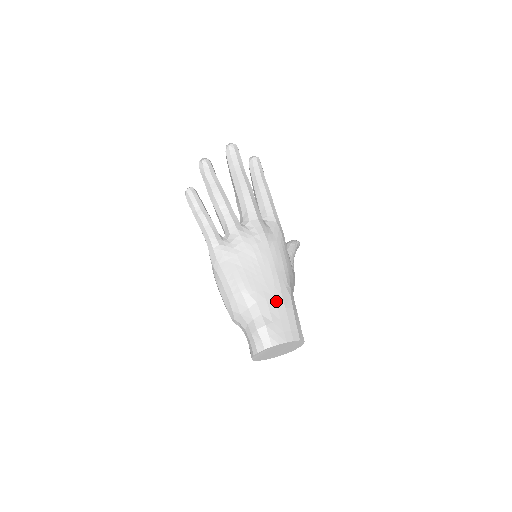
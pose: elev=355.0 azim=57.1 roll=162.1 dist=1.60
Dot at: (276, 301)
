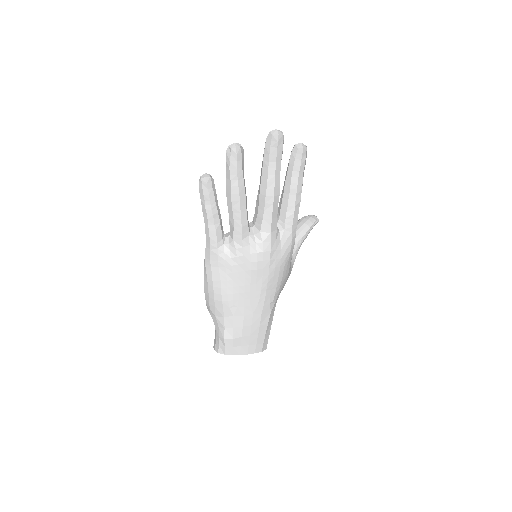
Dot at: (253, 318)
